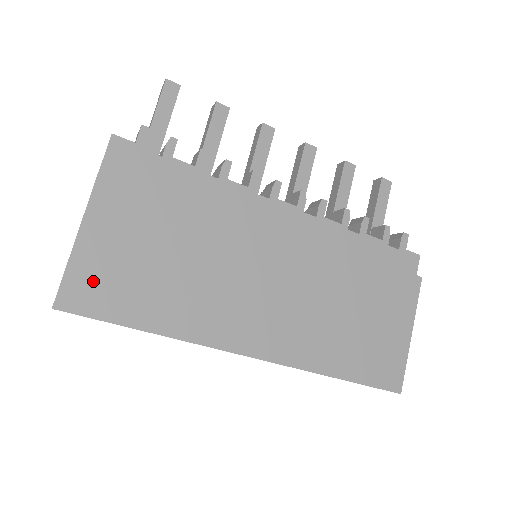
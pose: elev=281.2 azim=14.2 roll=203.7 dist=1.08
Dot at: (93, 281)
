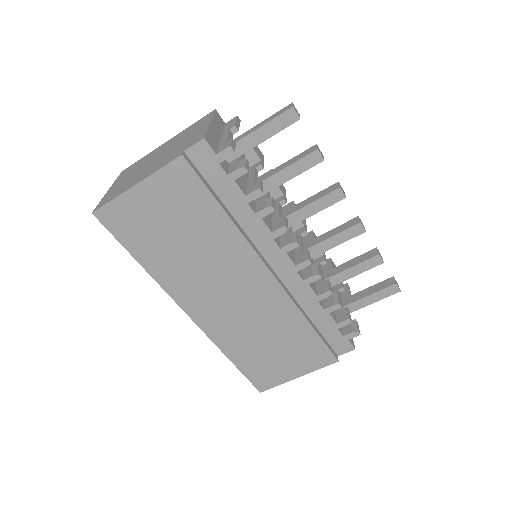
Dot at: (125, 216)
